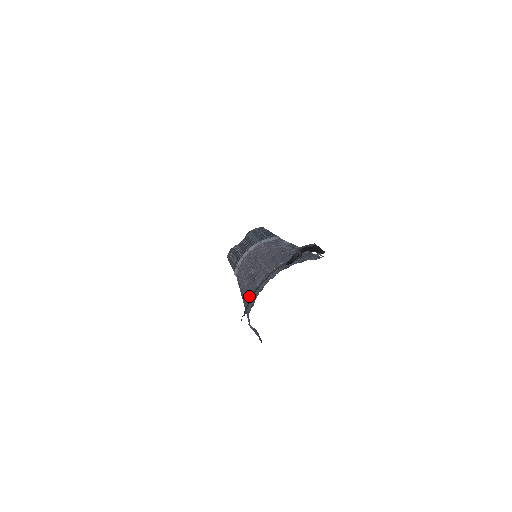
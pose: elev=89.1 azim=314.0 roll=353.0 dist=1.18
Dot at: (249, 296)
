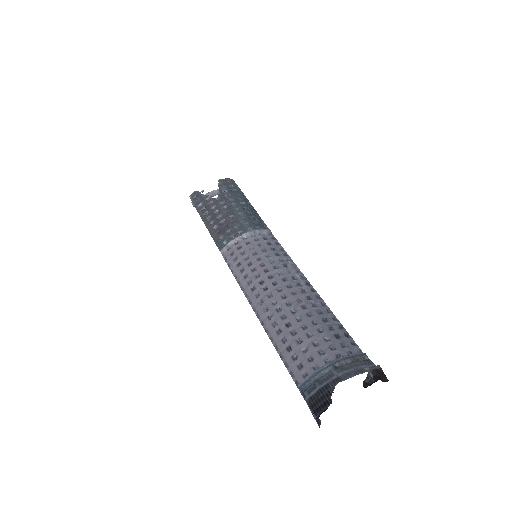
Dot at: (291, 353)
